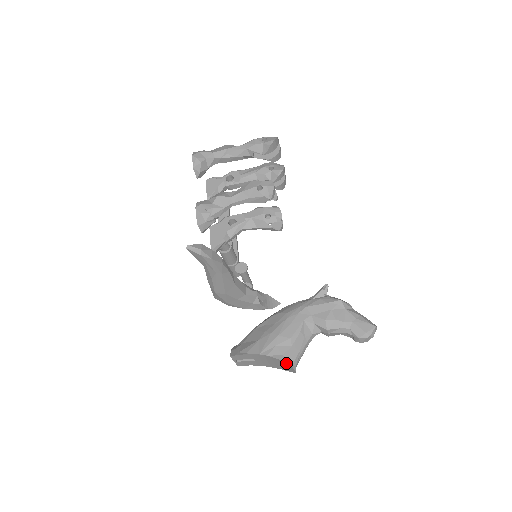
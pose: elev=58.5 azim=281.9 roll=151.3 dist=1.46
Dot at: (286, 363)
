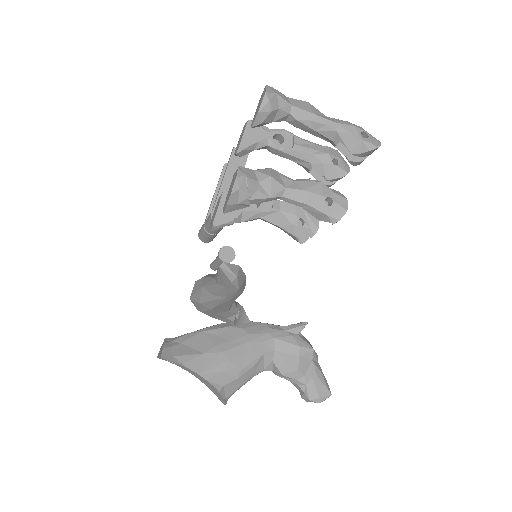
Dot at: (222, 396)
